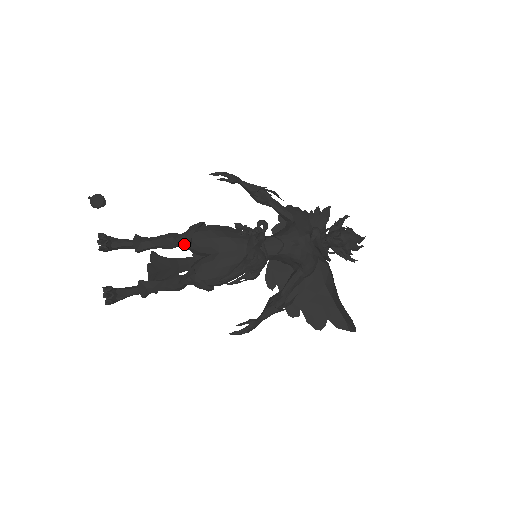
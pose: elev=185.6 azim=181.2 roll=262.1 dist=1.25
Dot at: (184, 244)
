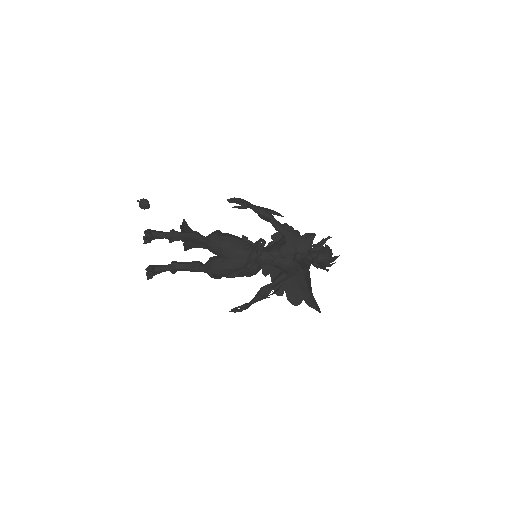
Dot at: (204, 245)
